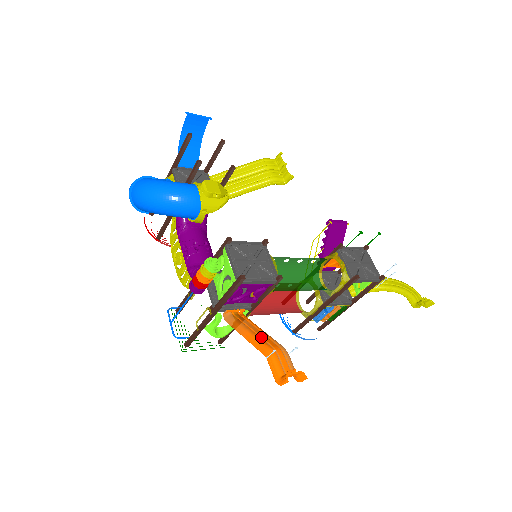
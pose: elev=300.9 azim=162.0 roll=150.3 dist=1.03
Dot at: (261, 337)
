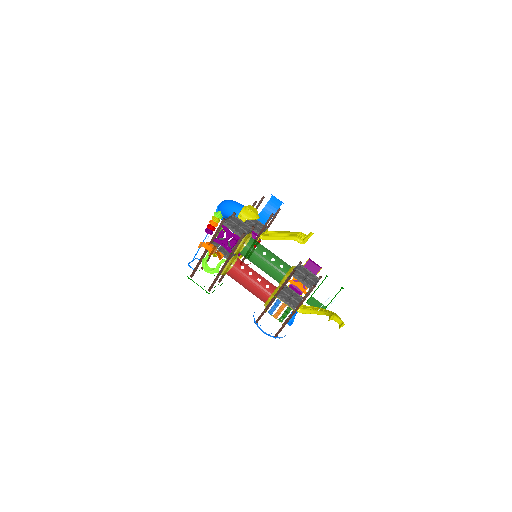
Dot at: occluded
